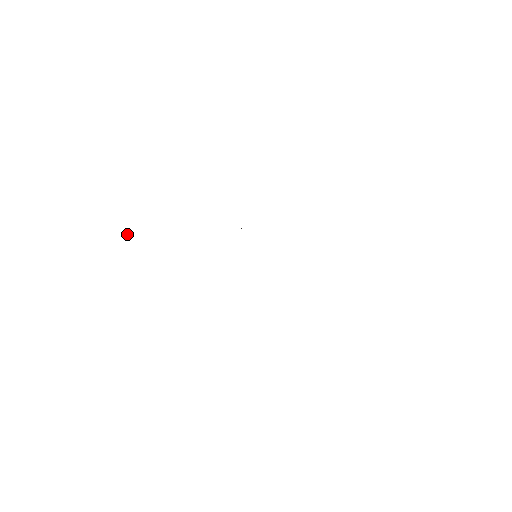
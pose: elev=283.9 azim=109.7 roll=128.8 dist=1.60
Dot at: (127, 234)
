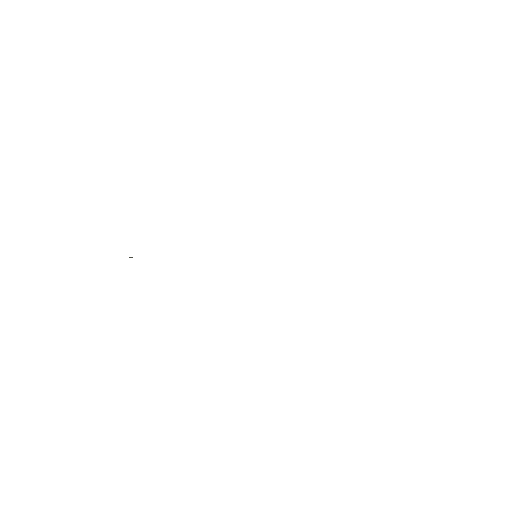
Dot at: occluded
